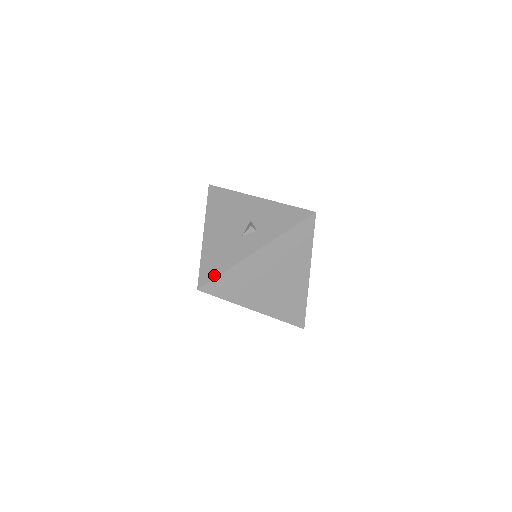
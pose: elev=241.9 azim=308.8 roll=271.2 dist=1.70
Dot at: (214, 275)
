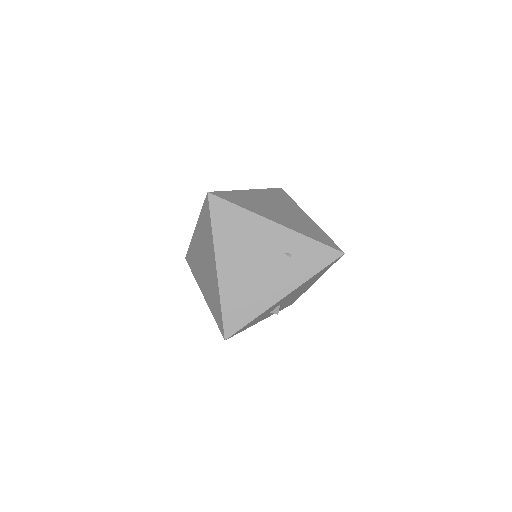
Dot at: occluded
